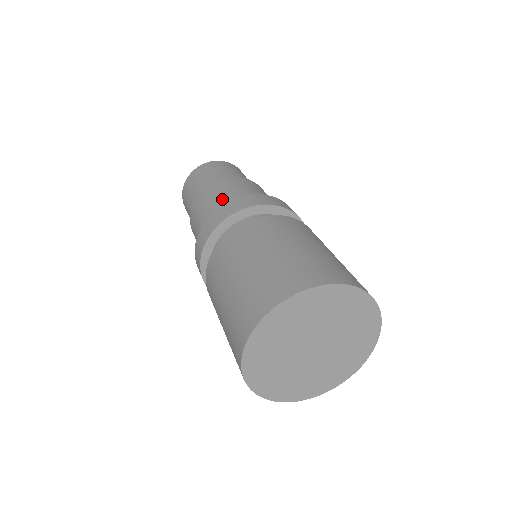
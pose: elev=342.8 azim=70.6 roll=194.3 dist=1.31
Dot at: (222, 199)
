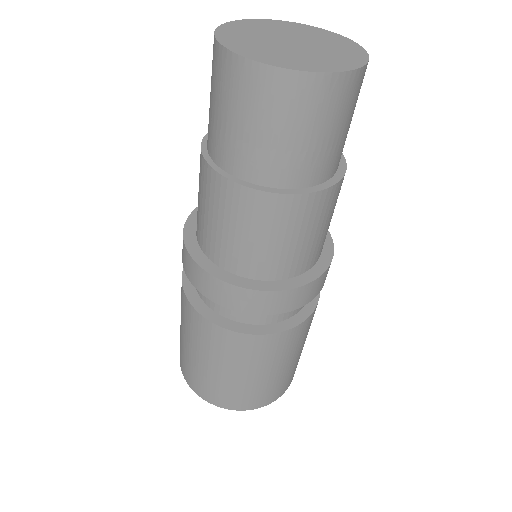
Dot at: (214, 232)
